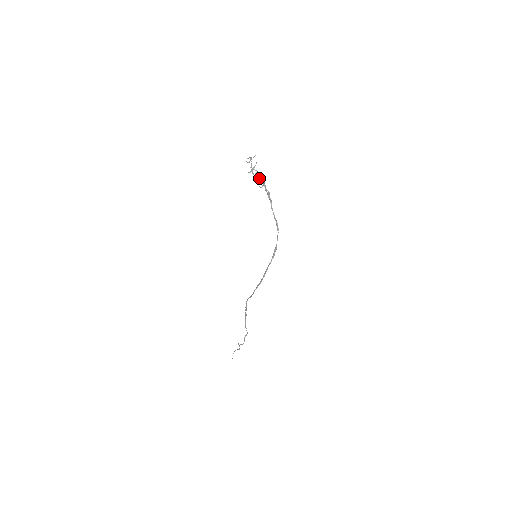
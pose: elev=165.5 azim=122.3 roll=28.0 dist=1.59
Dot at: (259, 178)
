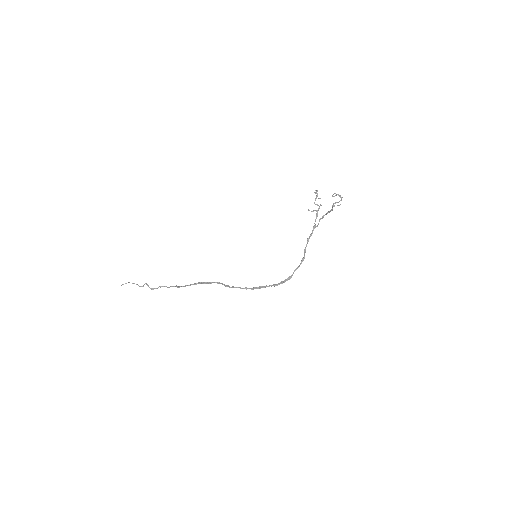
Dot at: (317, 205)
